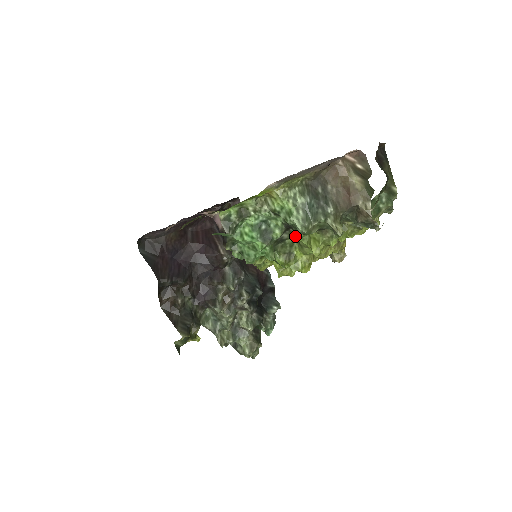
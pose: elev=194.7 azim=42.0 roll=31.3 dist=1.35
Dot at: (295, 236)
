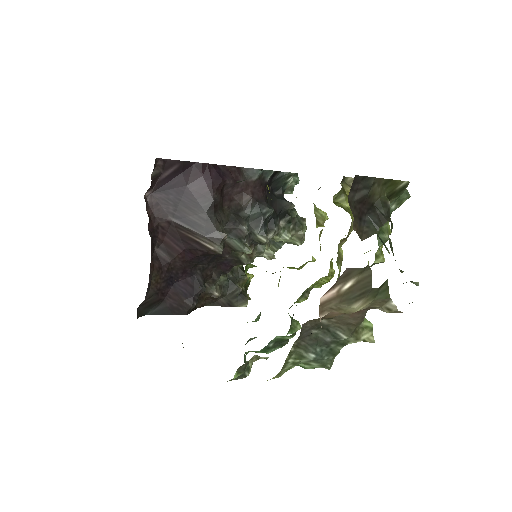
Dot at: occluded
